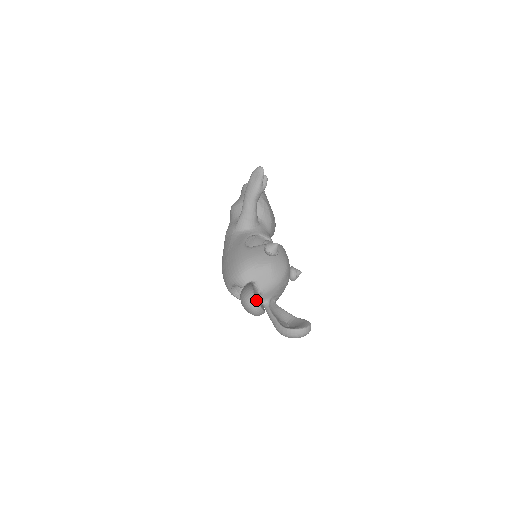
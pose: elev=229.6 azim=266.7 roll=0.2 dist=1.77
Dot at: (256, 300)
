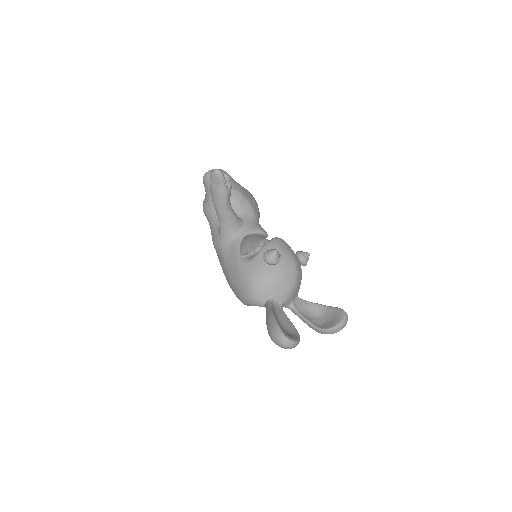
Dot at: (288, 340)
